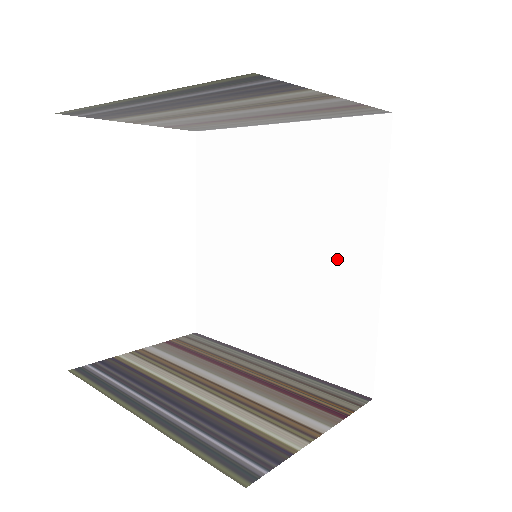
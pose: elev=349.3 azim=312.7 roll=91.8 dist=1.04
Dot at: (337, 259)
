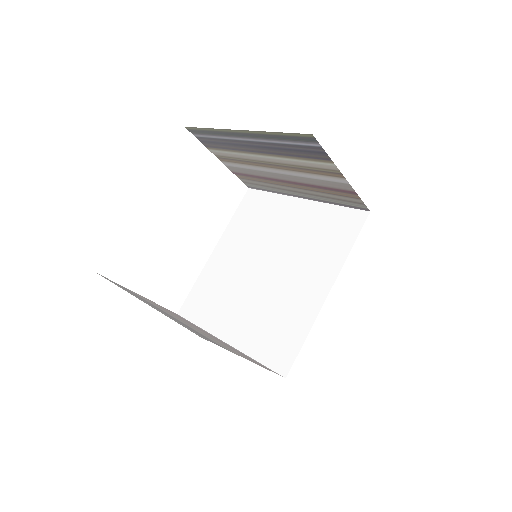
Dot at: (303, 284)
